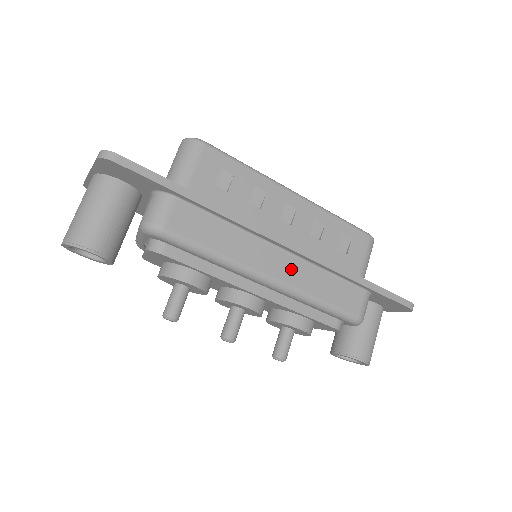
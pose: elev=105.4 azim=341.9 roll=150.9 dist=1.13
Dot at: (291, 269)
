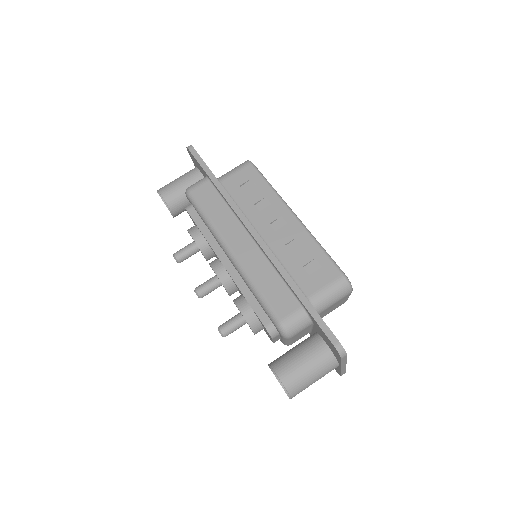
Dot at: (249, 253)
